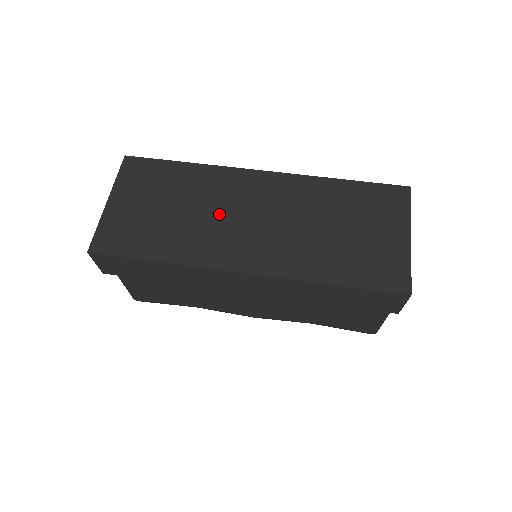
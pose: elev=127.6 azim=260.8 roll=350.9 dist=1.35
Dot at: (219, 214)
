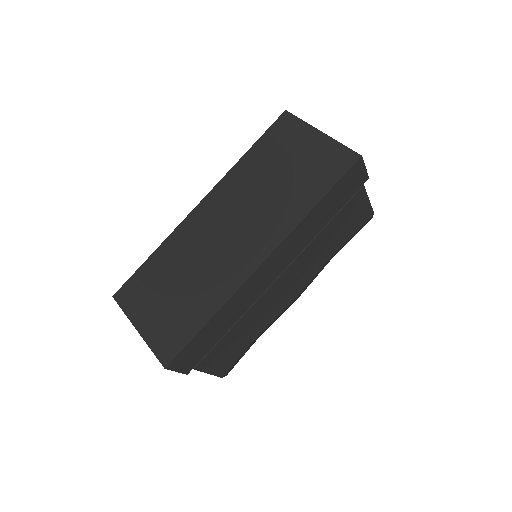
Dot at: (208, 254)
